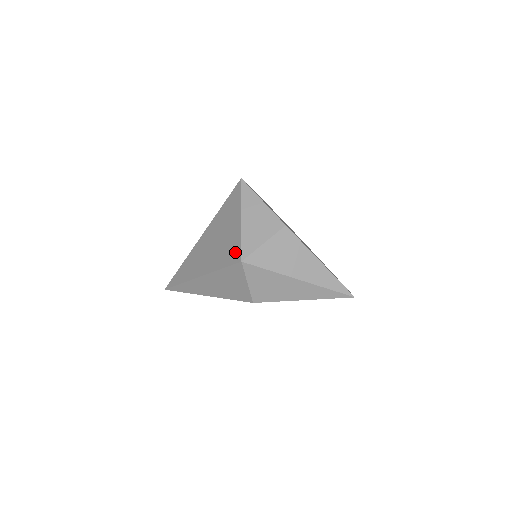
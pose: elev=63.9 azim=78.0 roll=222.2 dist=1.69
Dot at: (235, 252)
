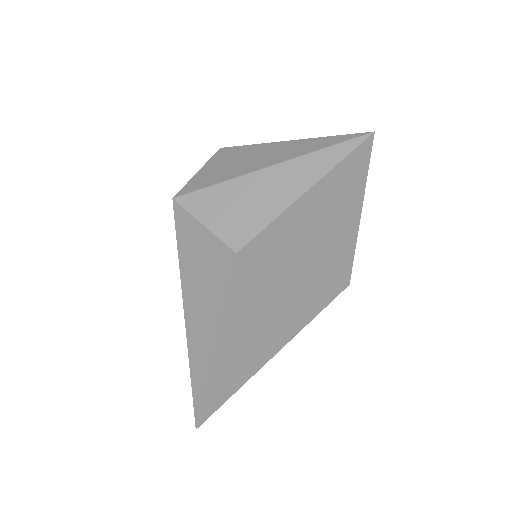
Dot at: occluded
